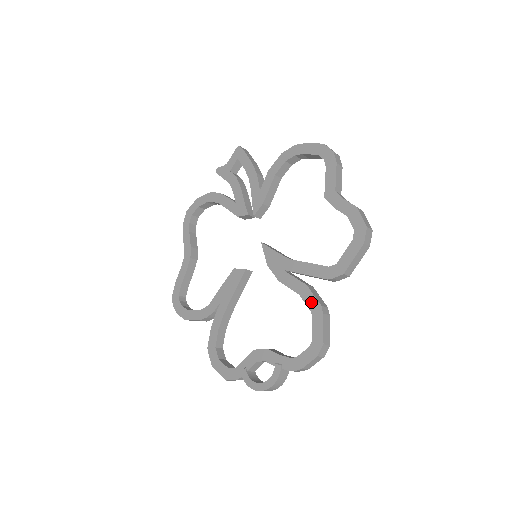
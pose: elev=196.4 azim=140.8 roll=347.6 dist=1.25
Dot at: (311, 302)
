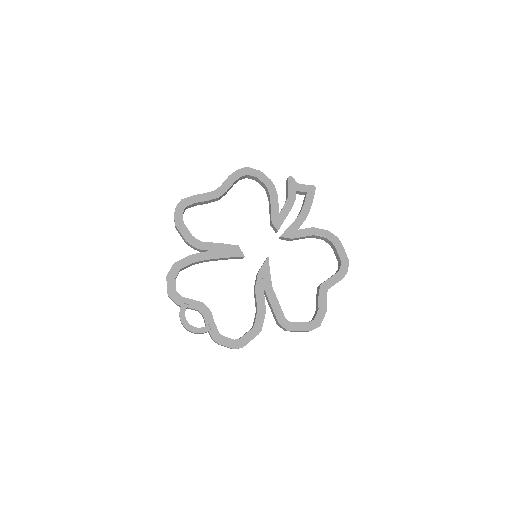
Dot at: (259, 322)
